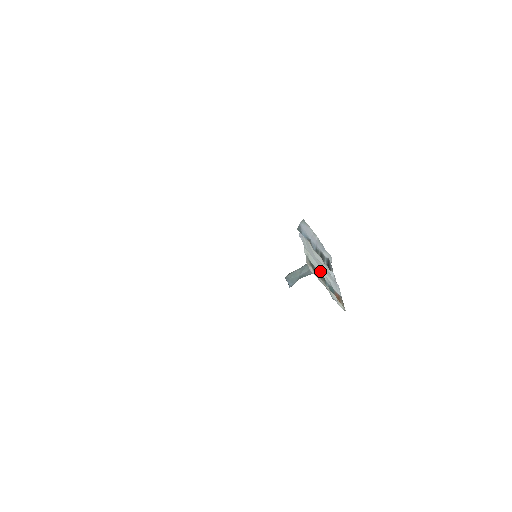
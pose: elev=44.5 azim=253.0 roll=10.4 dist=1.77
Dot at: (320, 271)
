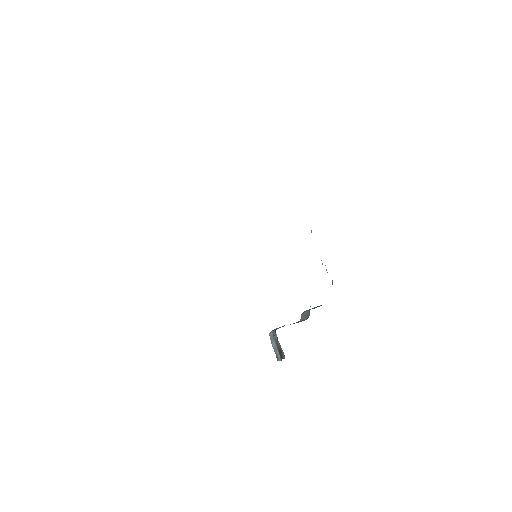
Dot at: occluded
